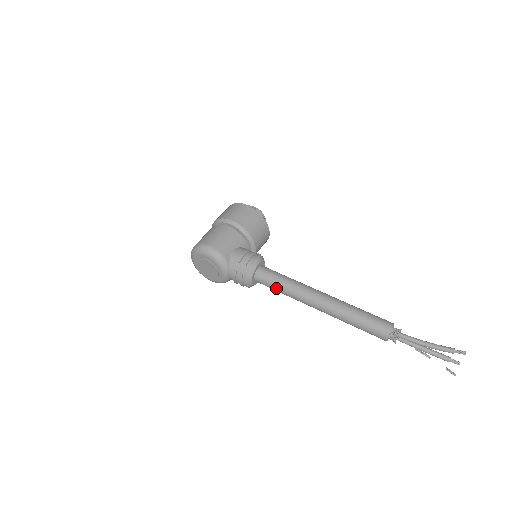
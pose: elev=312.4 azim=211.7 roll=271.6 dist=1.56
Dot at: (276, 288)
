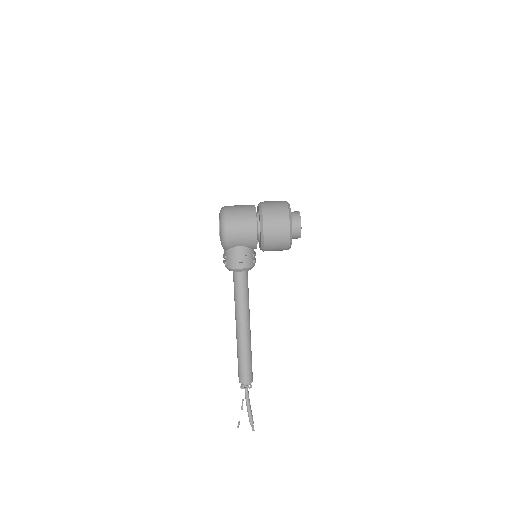
Dot at: (234, 291)
